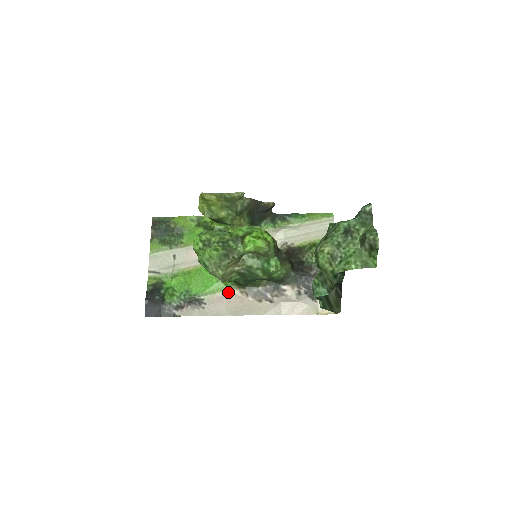
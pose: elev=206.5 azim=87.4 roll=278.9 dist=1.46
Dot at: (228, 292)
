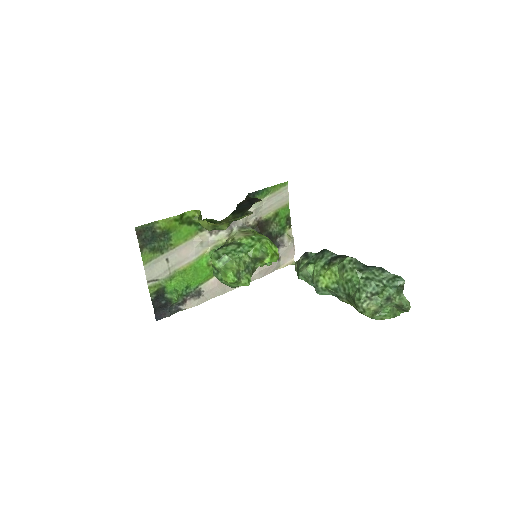
Dot at: occluded
